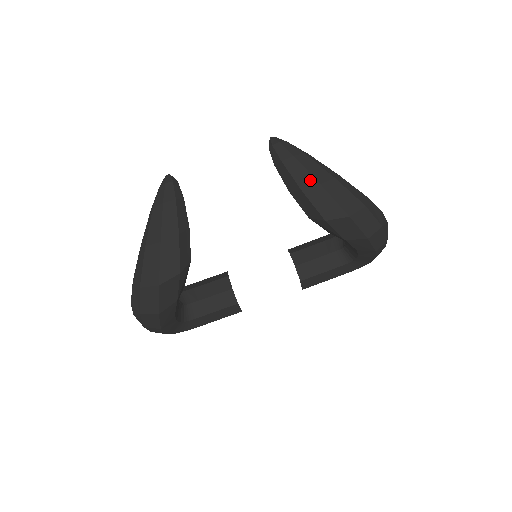
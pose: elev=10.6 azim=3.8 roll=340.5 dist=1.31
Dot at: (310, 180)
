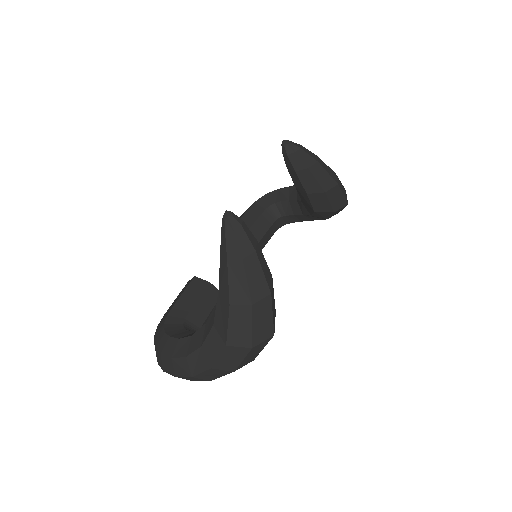
Dot at: (331, 182)
